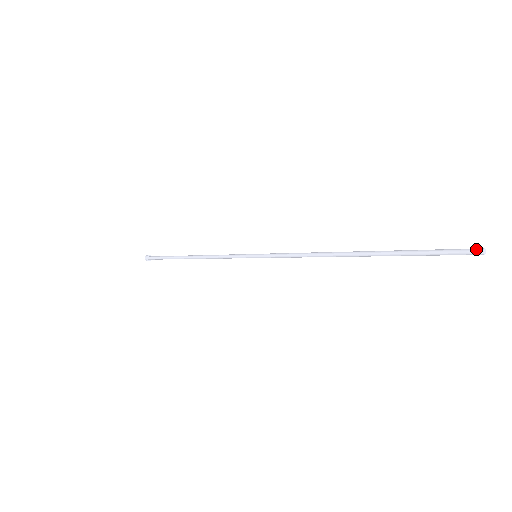
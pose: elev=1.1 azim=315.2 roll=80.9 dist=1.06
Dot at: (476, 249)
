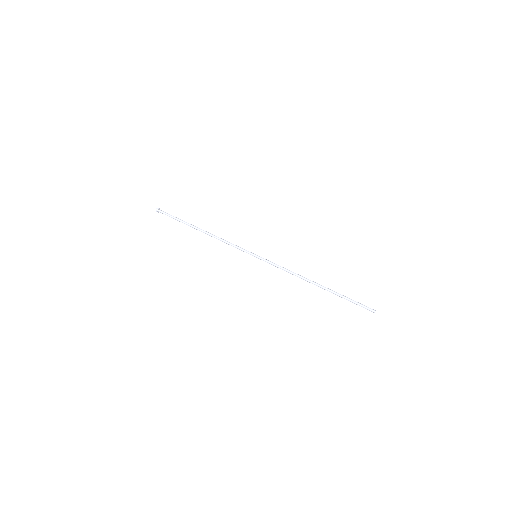
Dot at: (372, 311)
